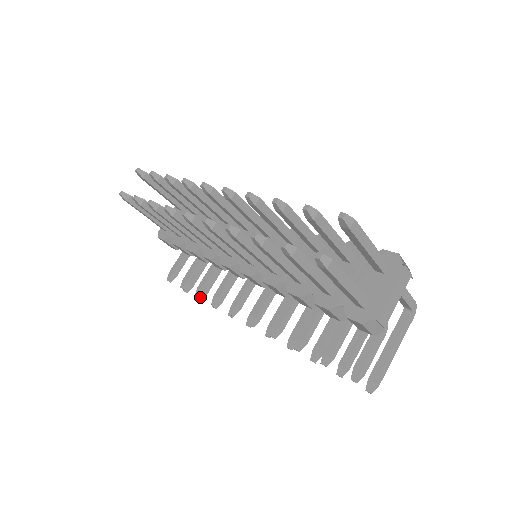
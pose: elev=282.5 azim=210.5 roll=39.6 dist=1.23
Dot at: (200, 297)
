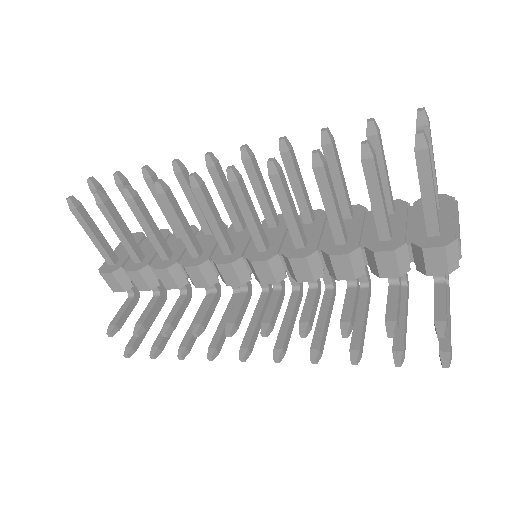
Dot at: (154, 353)
